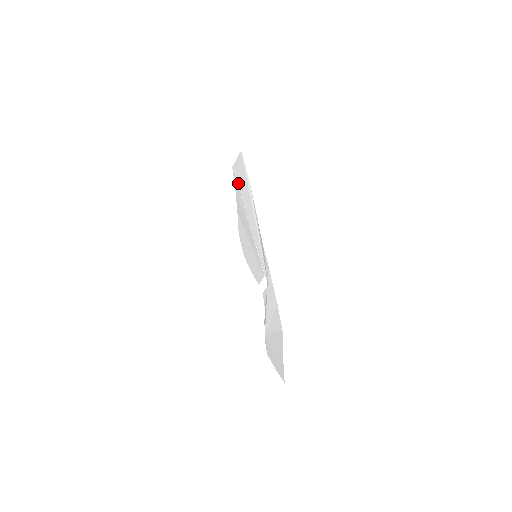
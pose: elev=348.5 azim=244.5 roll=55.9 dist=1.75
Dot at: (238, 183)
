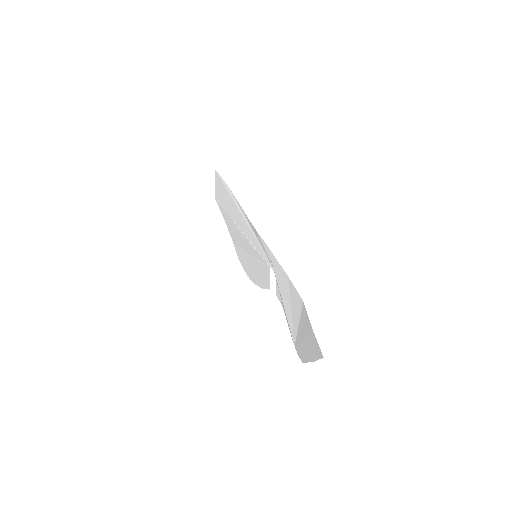
Dot at: (222, 205)
